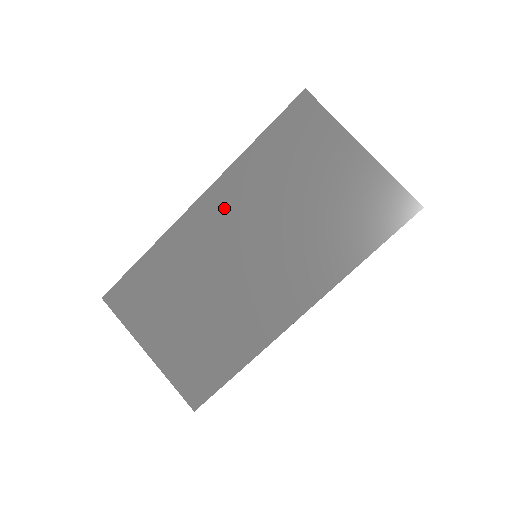
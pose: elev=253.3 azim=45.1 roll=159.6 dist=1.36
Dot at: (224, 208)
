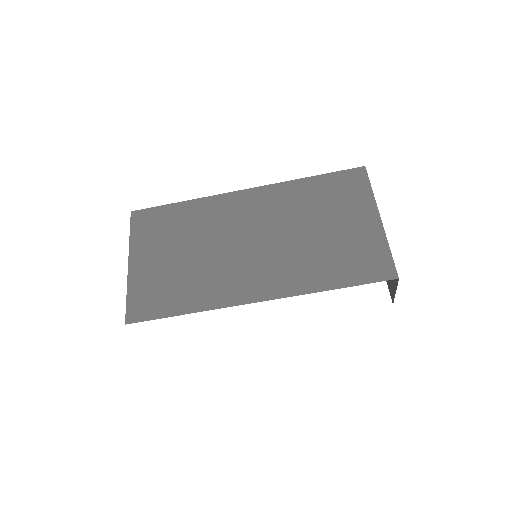
Dot at: (259, 203)
